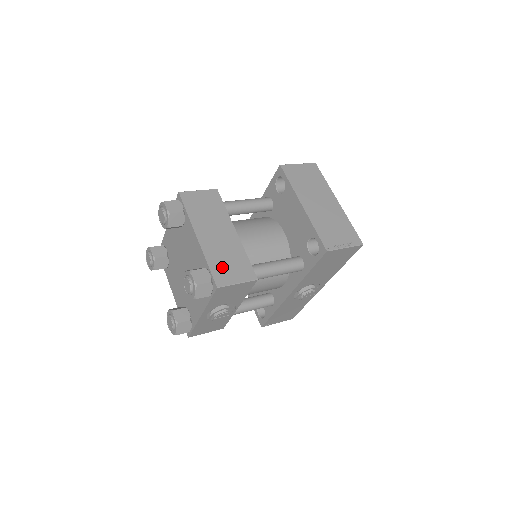
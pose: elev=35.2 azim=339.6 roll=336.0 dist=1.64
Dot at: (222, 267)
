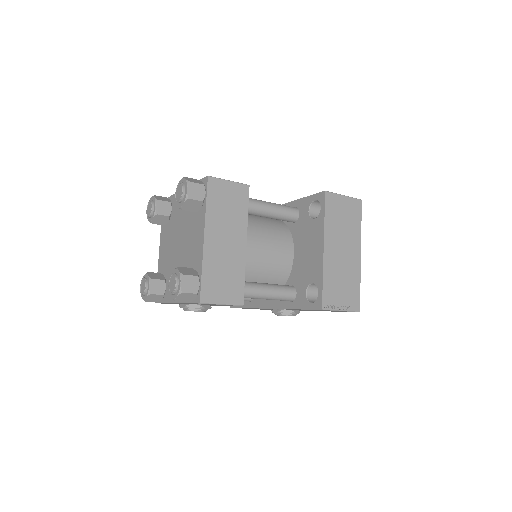
Dot at: (214, 281)
